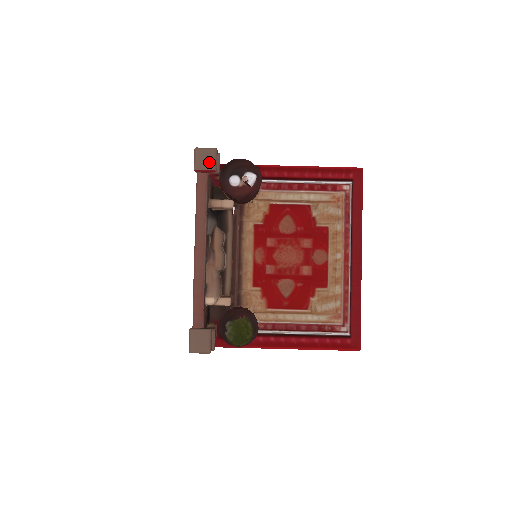
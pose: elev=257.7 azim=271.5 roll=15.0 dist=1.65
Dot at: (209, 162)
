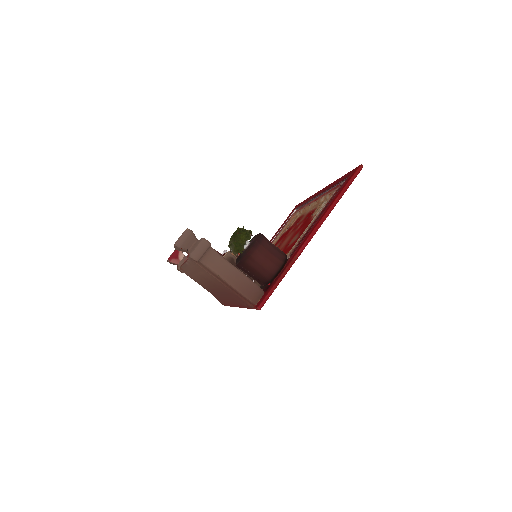
Dot at: occluded
